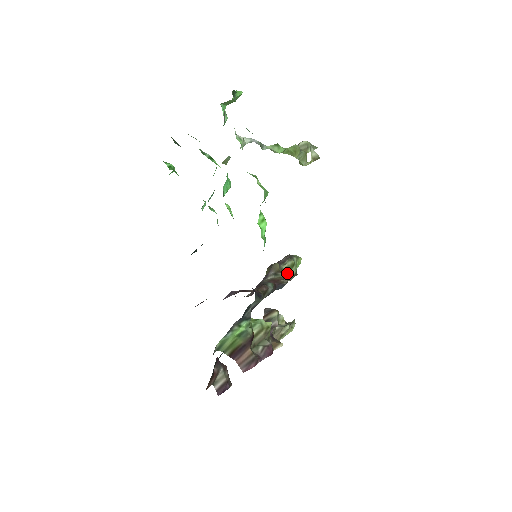
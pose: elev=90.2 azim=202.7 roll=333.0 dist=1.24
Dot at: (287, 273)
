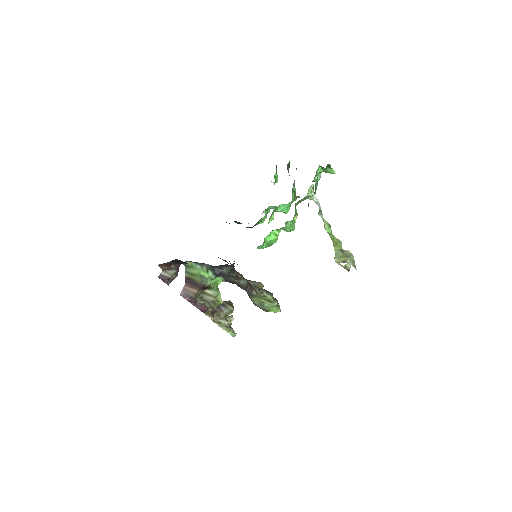
Dot at: (262, 299)
